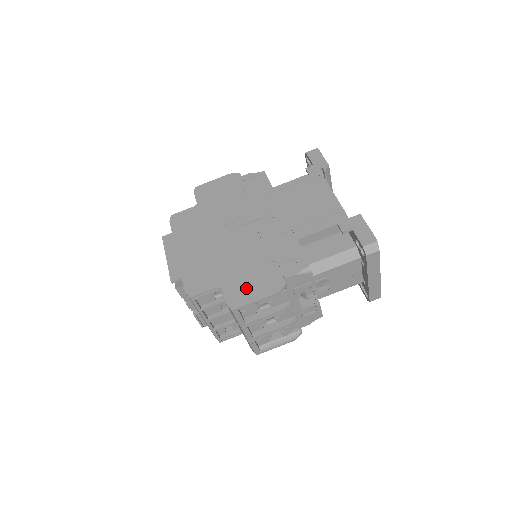
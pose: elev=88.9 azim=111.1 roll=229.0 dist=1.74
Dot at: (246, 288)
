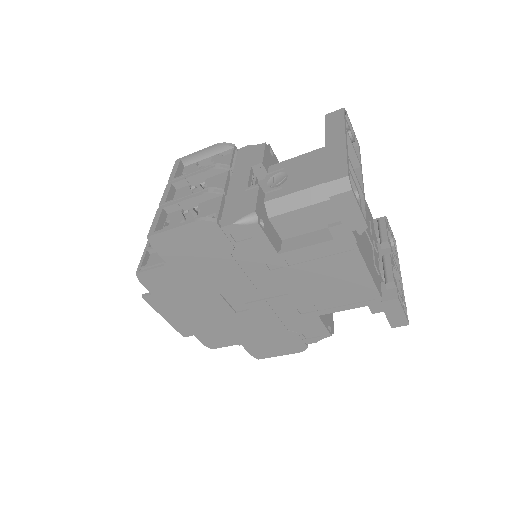
Dot at: (268, 348)
